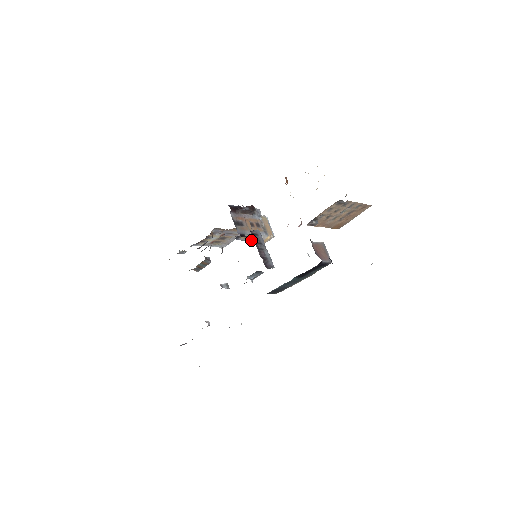
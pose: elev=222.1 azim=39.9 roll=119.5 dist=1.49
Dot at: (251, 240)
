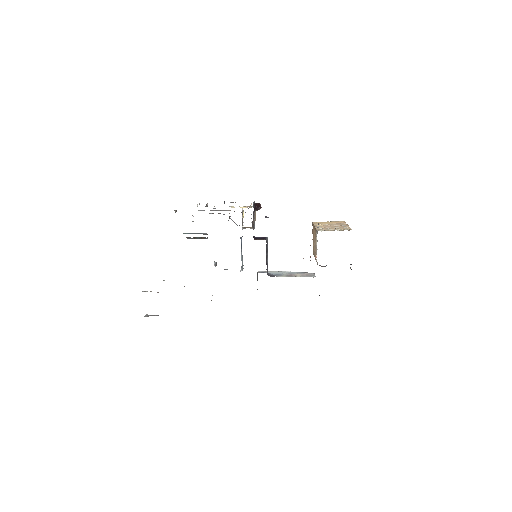
Dot at: occluded
